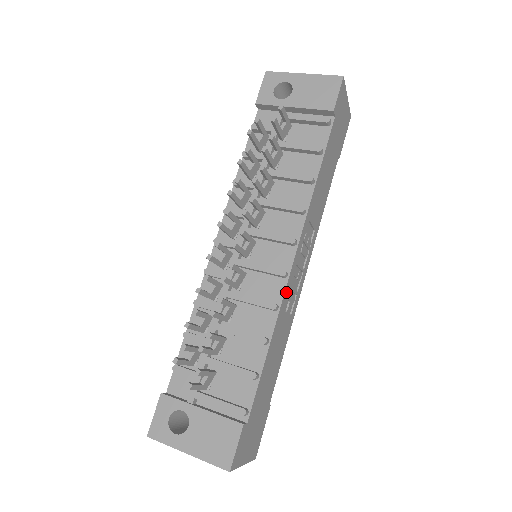
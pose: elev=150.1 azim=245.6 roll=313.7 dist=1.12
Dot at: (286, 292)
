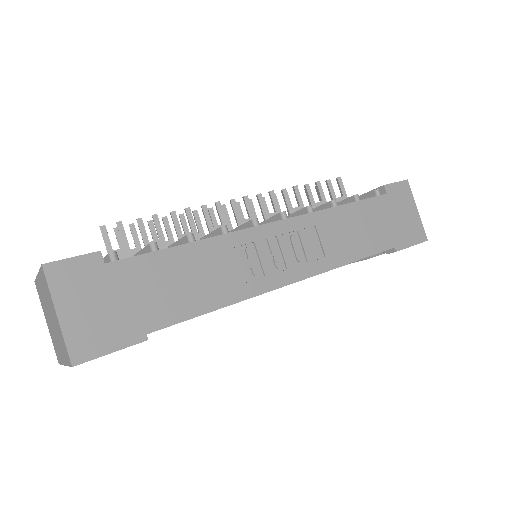
Dot at: (246, 235)
